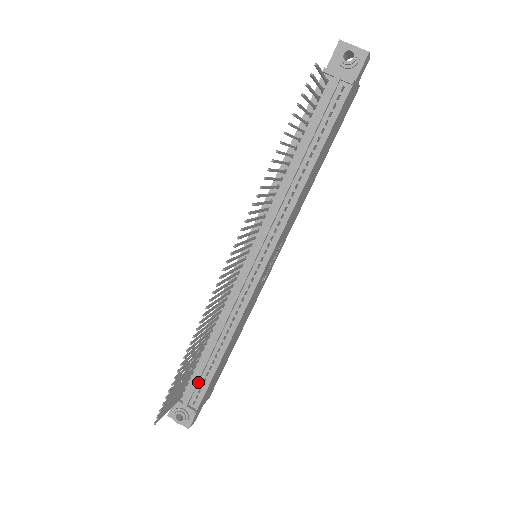
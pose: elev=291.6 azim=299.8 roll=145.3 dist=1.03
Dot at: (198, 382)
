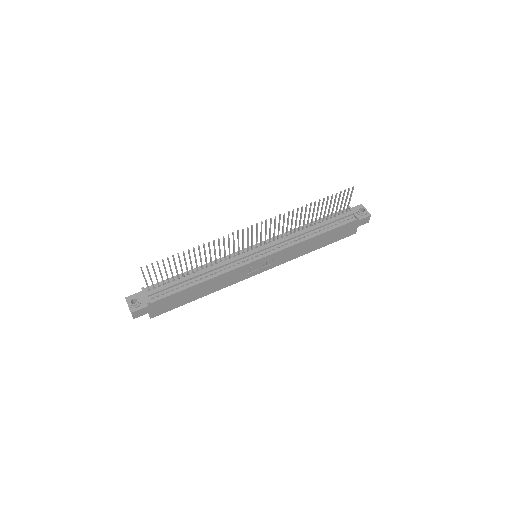
Dot at: (167, 289)
